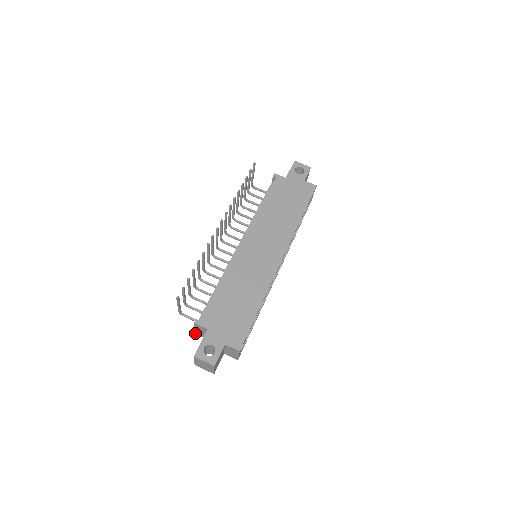
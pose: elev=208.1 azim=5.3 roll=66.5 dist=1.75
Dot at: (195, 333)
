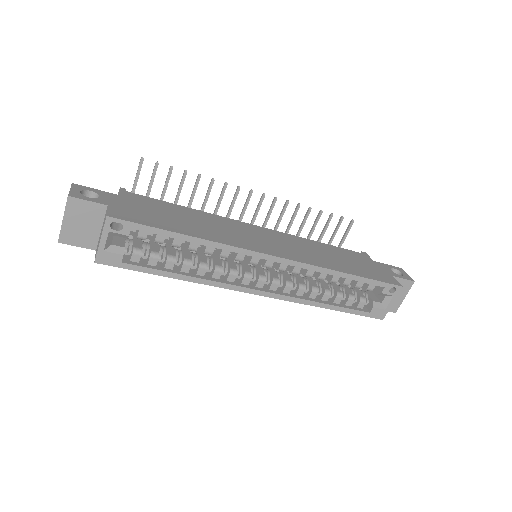
Dot at: occluded
